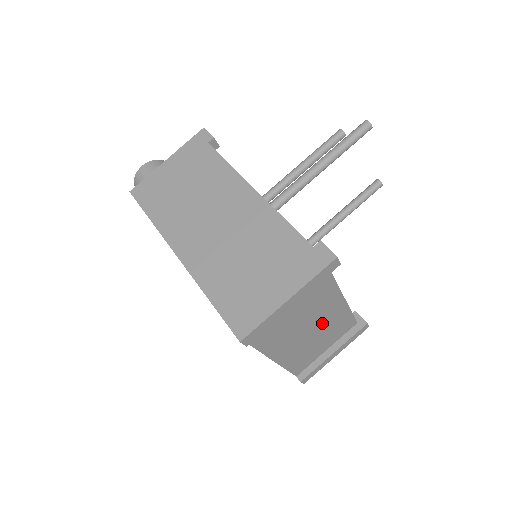
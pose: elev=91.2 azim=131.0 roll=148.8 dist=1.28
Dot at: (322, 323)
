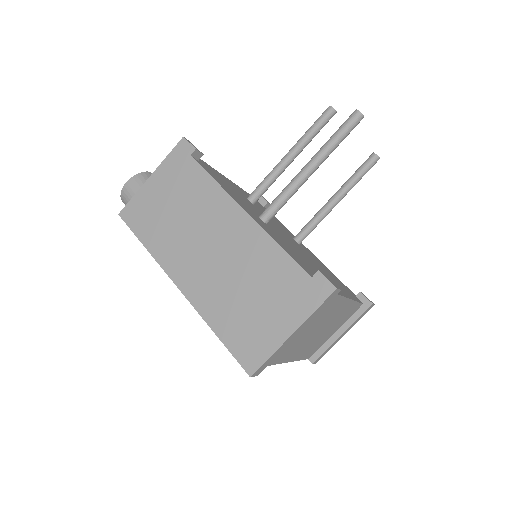
Dot at: (328, 321)
